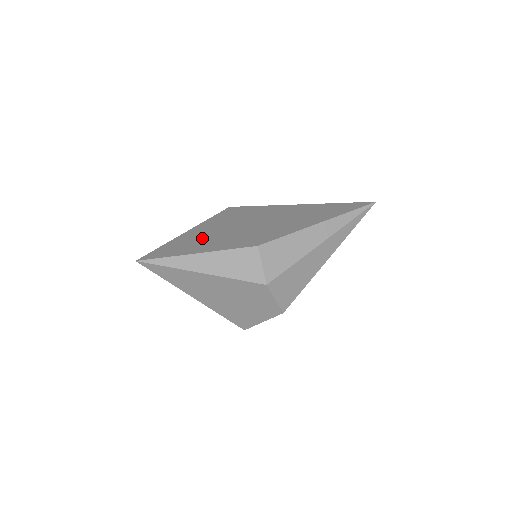
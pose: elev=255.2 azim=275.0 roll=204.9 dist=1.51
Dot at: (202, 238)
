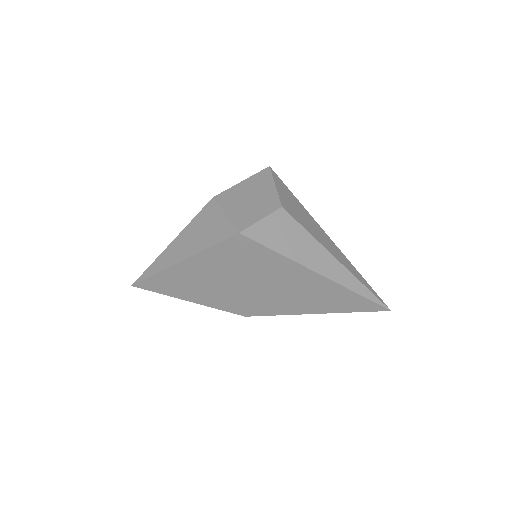
Dot at: (196, 283)
